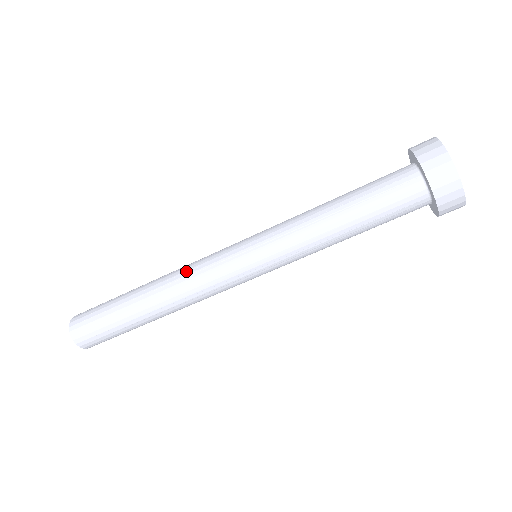
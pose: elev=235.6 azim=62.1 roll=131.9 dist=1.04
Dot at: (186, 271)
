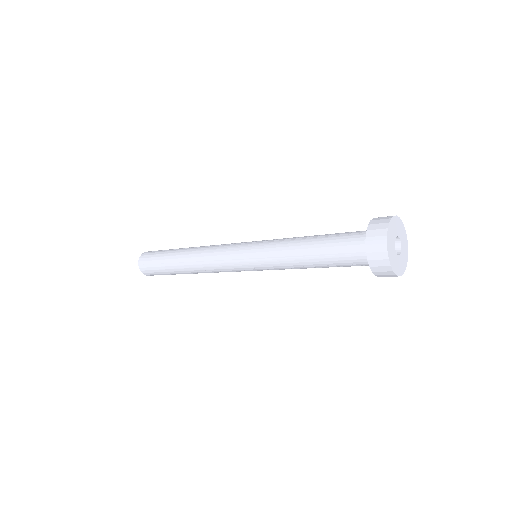
Dot at: (212, 270)
